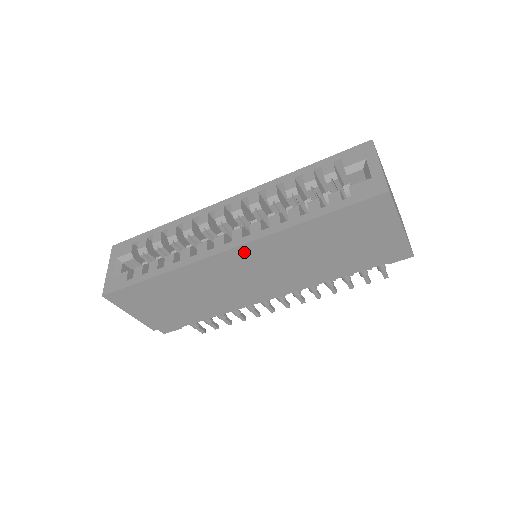
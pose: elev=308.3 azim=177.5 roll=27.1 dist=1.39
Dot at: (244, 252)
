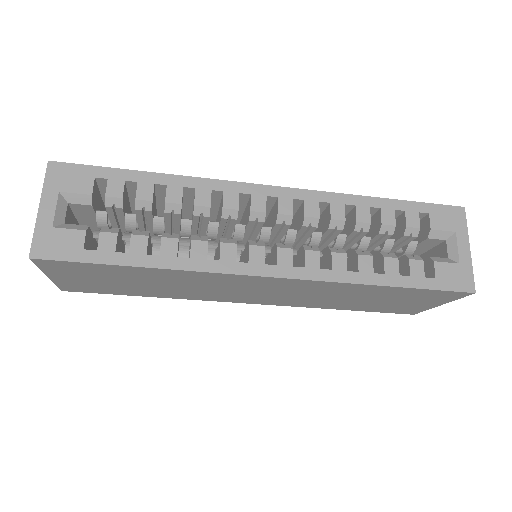
Dot at: (283, 282)
